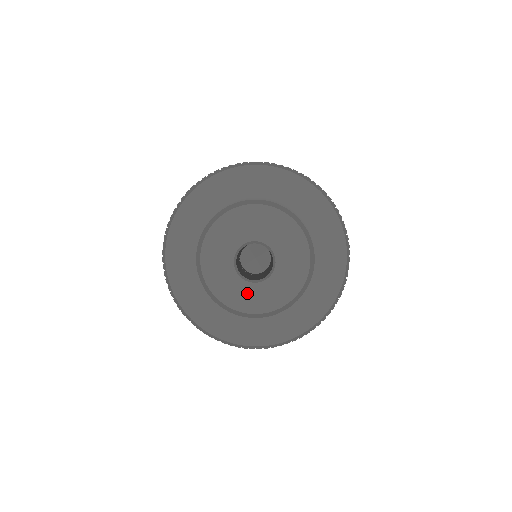
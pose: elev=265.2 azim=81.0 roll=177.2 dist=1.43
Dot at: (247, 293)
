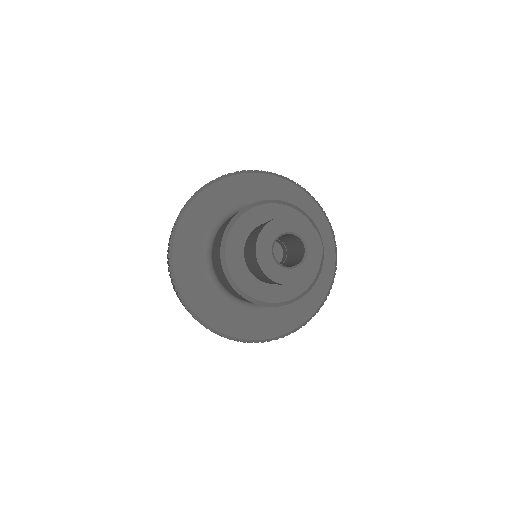
Dot at: (274, 274)
